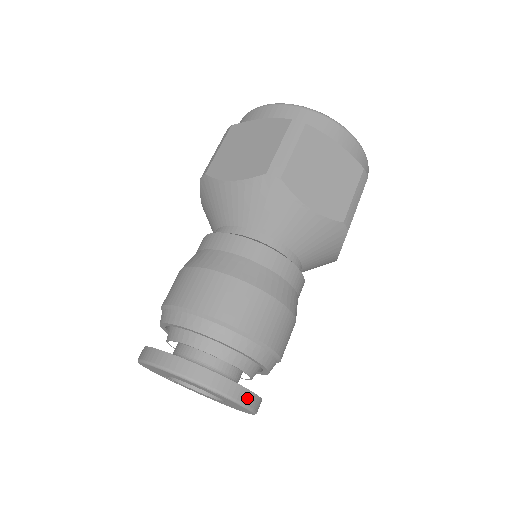
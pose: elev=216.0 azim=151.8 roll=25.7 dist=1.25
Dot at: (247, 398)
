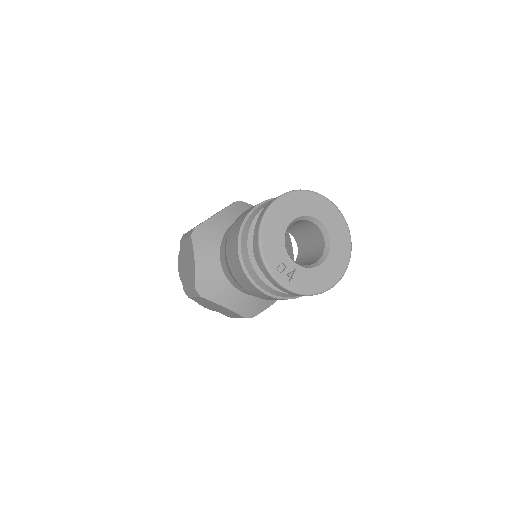
Dot at: occluded
